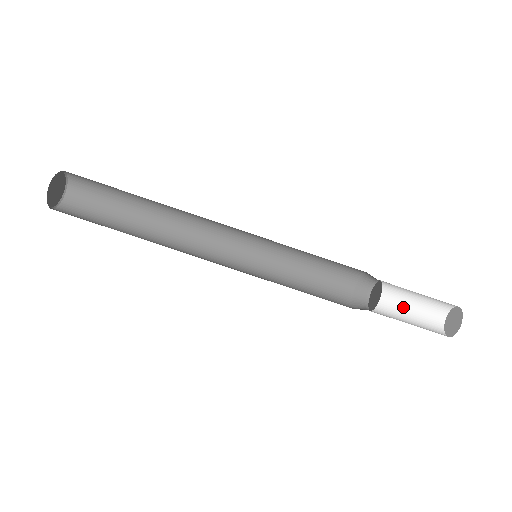
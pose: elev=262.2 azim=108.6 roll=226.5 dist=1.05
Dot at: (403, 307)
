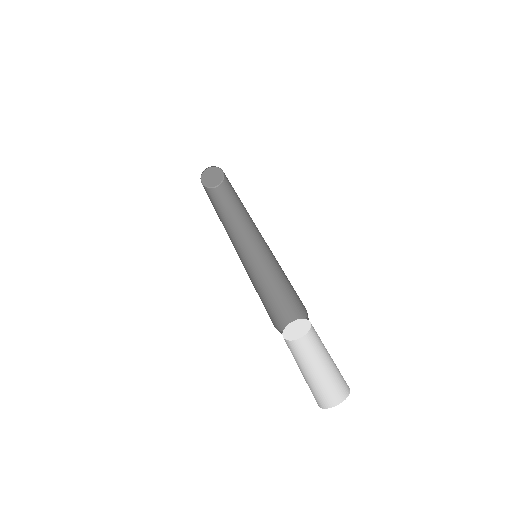
Dot at: (299, 367)
